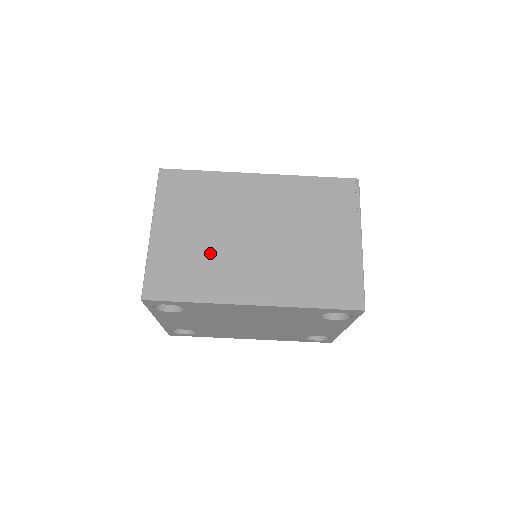
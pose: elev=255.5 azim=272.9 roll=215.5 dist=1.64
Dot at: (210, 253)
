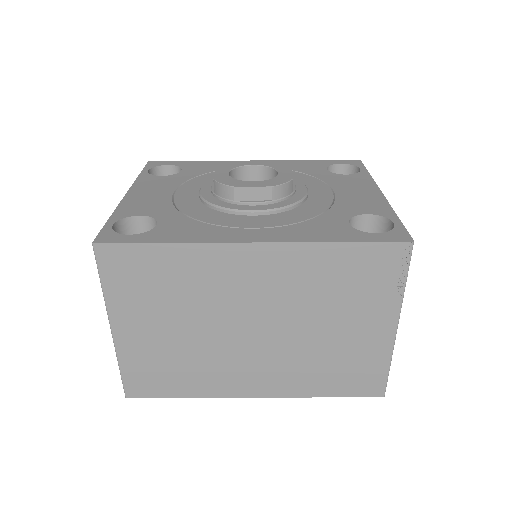
Dot at: (195, 351)
